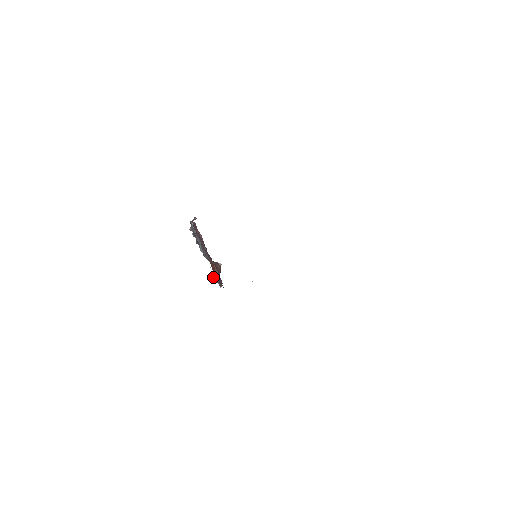
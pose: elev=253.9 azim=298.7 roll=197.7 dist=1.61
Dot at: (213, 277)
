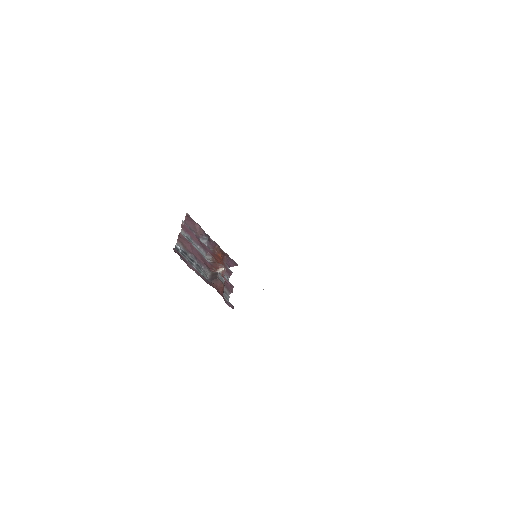
Dot at: occluded
